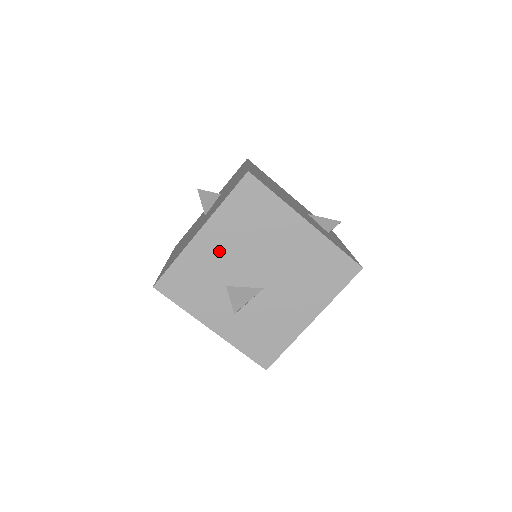
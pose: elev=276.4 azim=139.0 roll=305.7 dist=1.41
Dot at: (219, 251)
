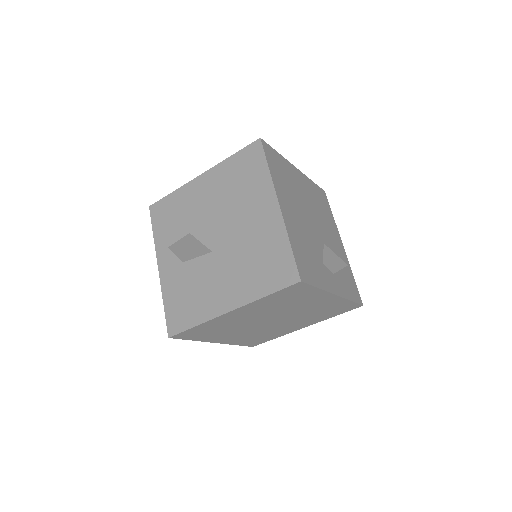
Dot at: (203, 199)
